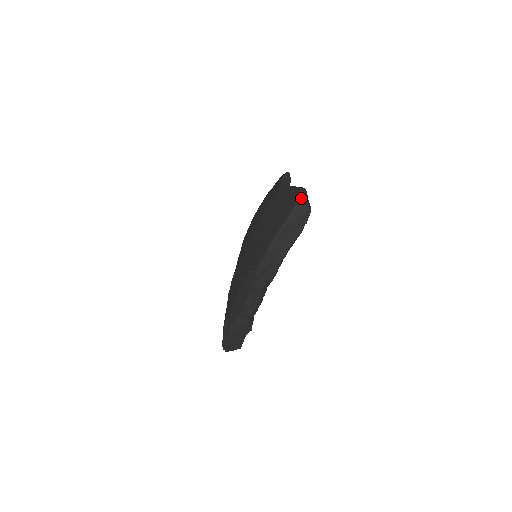
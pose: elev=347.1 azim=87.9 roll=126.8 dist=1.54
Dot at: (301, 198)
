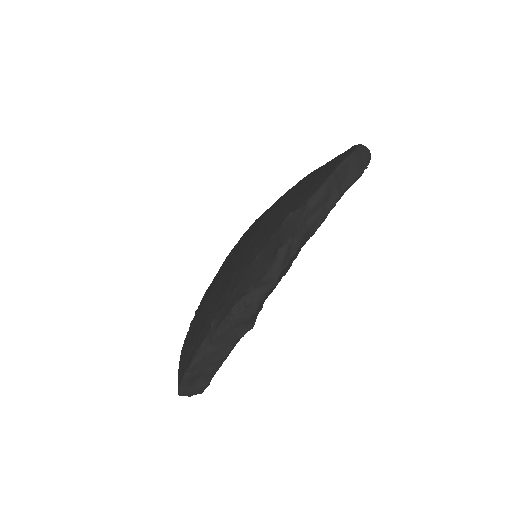
Dot at: occluded
